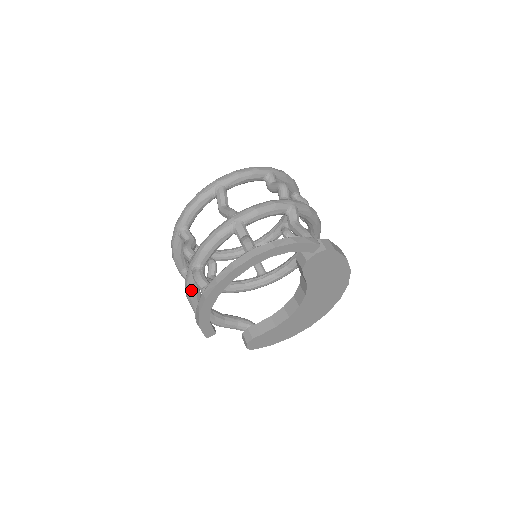
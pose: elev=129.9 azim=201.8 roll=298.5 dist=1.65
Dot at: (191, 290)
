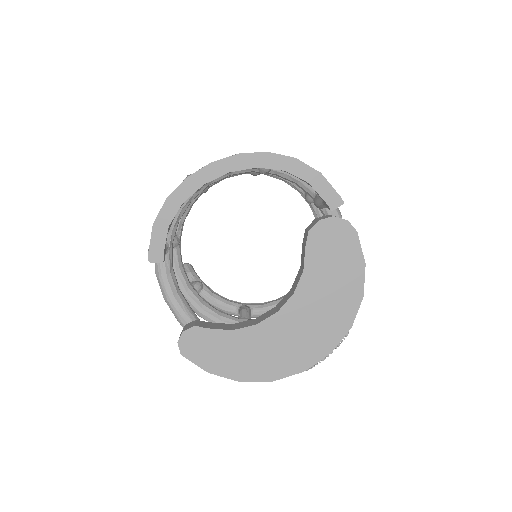
Dot at: occluded
